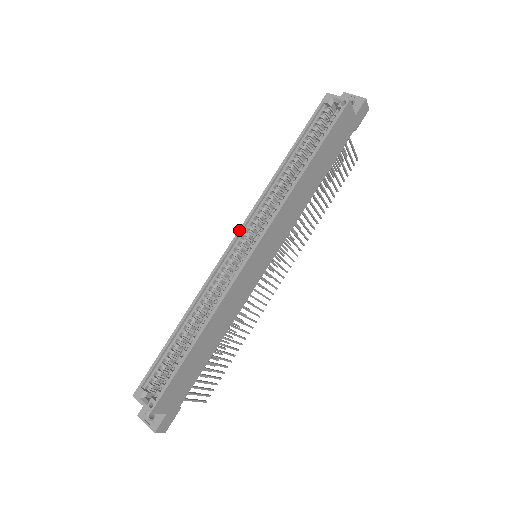
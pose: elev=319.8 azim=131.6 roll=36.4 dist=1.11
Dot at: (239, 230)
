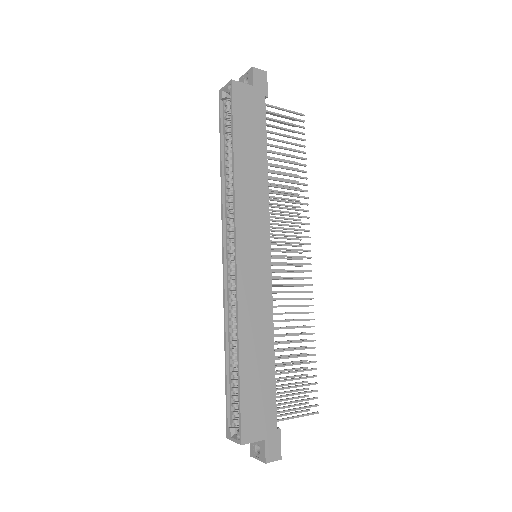
Dot at: (222, 246)
